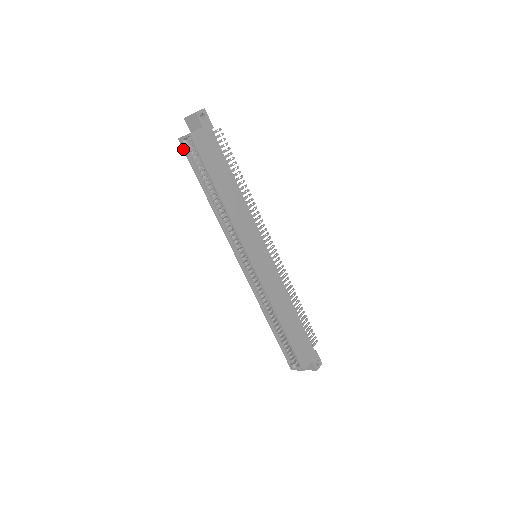
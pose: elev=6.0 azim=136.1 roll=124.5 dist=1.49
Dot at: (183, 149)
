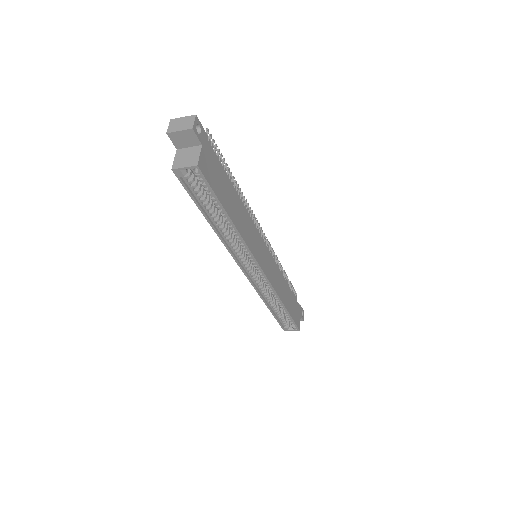
Dot at: (179, 180)
